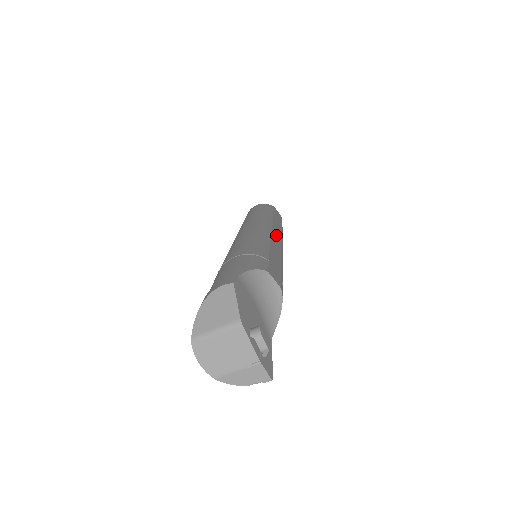
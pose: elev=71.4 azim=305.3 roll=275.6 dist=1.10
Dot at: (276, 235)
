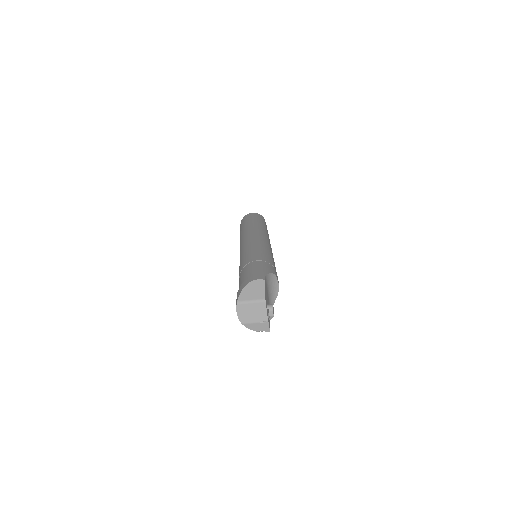
Dot at: occluded
